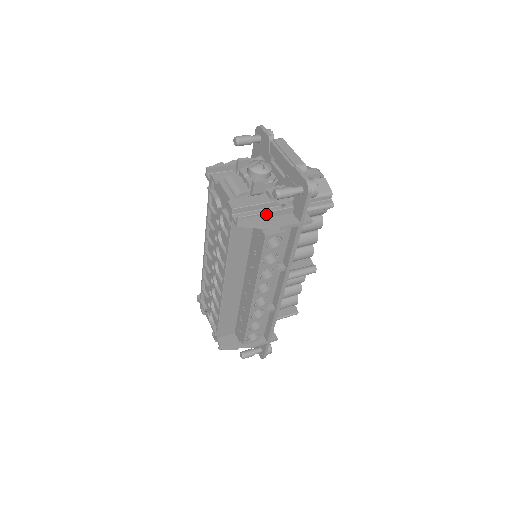
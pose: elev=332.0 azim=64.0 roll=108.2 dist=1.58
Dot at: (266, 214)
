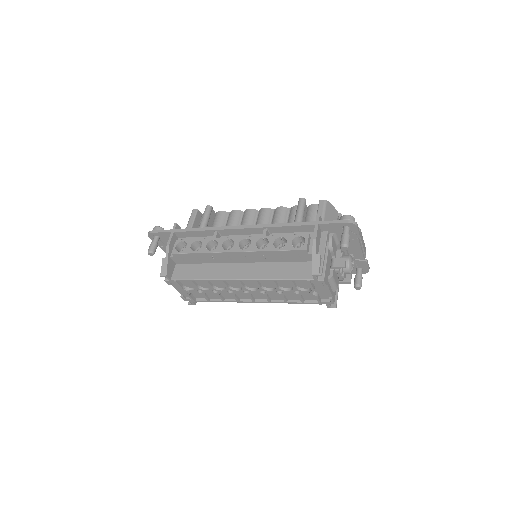
Dot at: occluded
